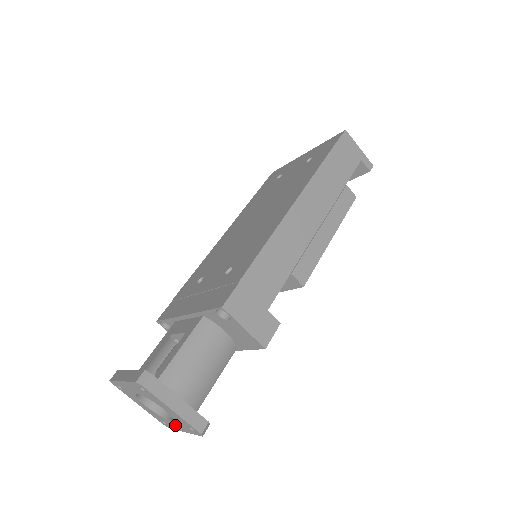
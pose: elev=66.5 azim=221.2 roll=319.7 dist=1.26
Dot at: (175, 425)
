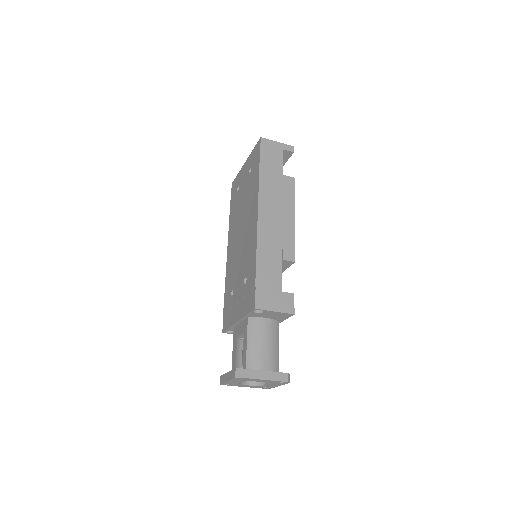
Dot at: (272, 386)
